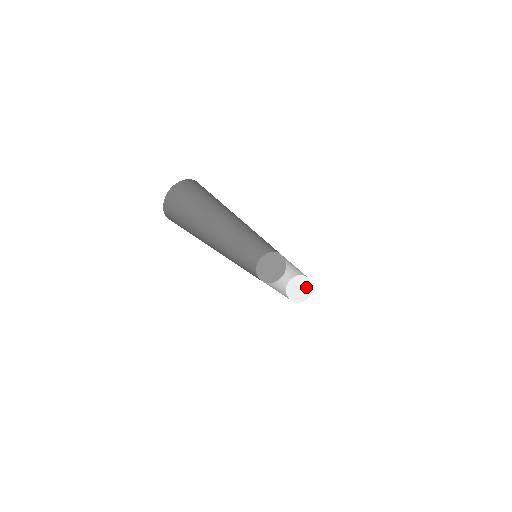
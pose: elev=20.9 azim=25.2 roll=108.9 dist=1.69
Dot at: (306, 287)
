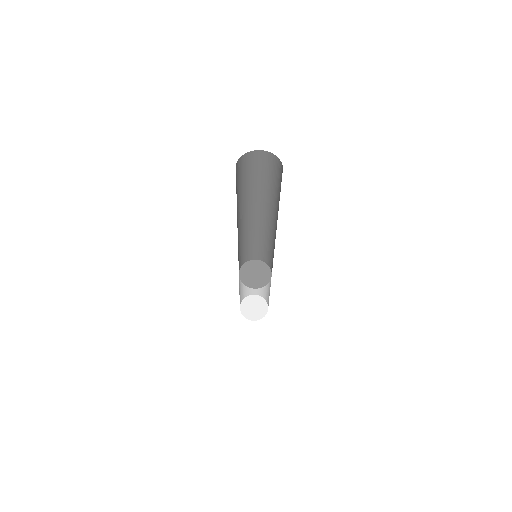
Dot at: (261, 308)
